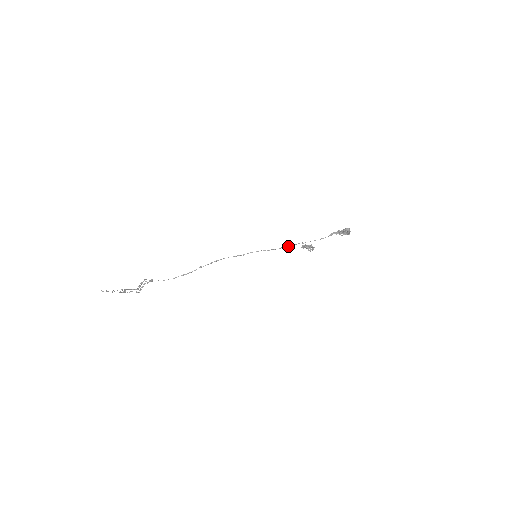
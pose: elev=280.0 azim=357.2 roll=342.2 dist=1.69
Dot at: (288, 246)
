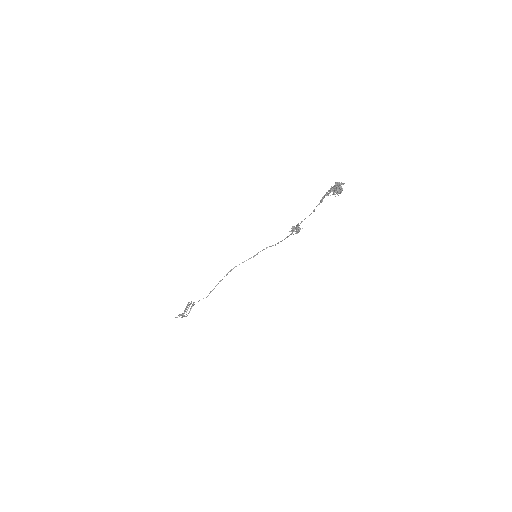
Dot at: (292, 232)
